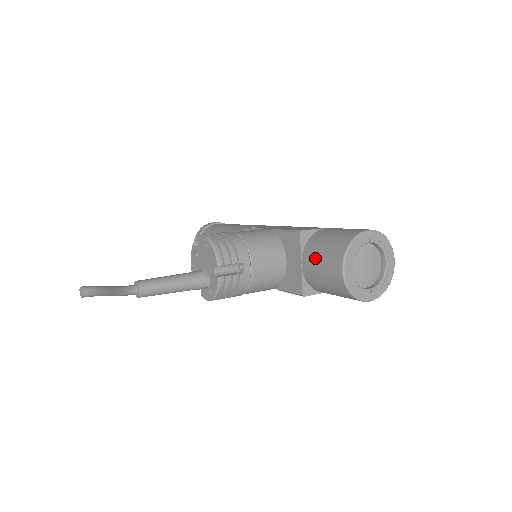
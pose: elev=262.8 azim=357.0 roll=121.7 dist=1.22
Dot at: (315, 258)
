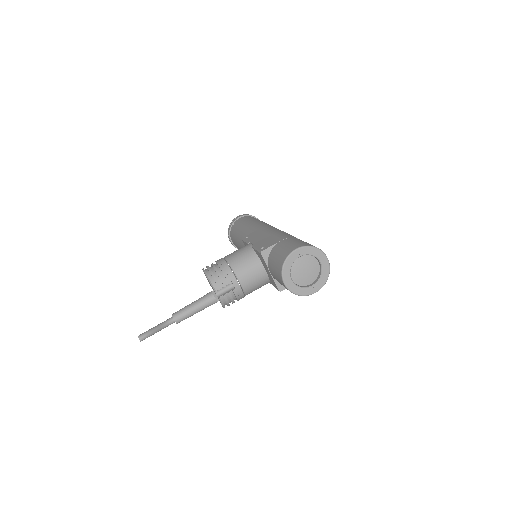
Dot at: (273, 271)
